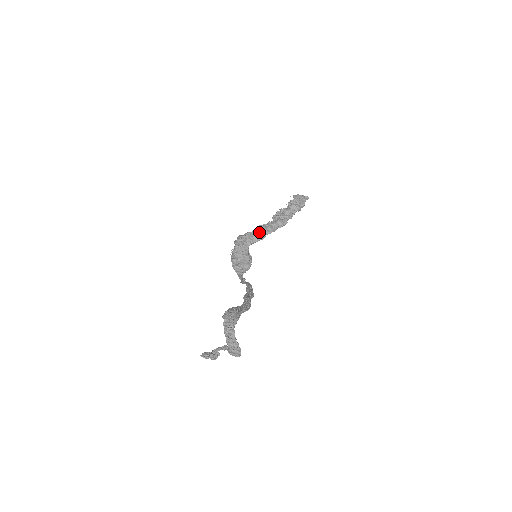
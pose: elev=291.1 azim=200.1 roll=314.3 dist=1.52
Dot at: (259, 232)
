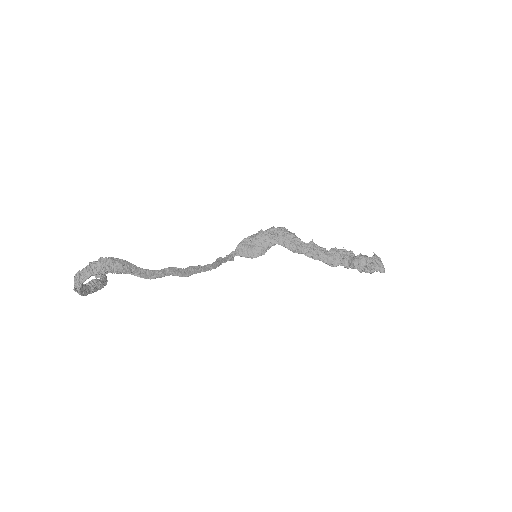
Dot at: (301, 244)
